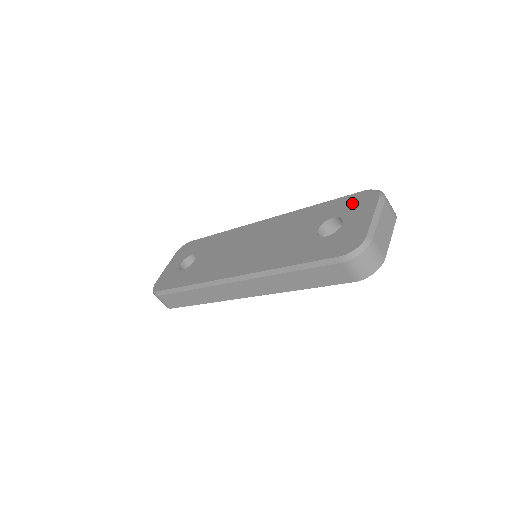
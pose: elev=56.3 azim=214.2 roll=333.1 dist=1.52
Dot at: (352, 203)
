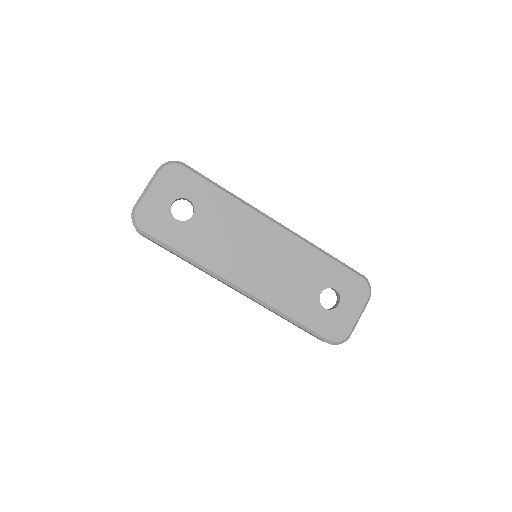
Dot at: (351, 285)
